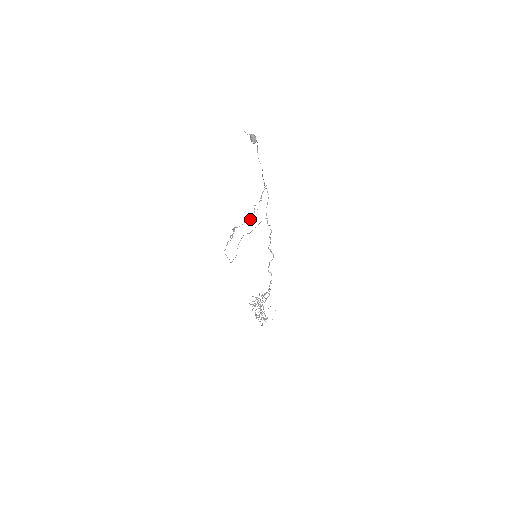
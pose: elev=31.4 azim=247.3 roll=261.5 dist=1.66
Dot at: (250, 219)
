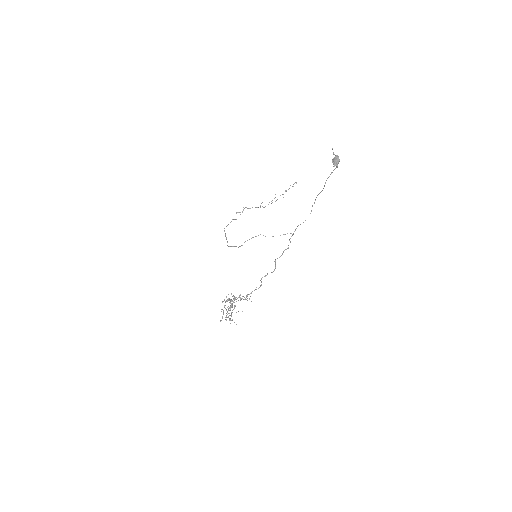
Dot at: occluded
